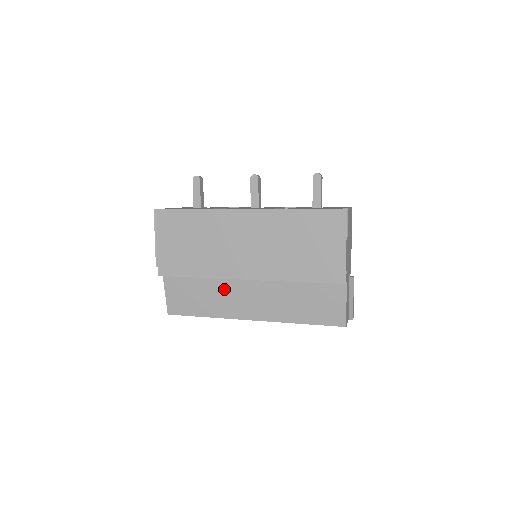
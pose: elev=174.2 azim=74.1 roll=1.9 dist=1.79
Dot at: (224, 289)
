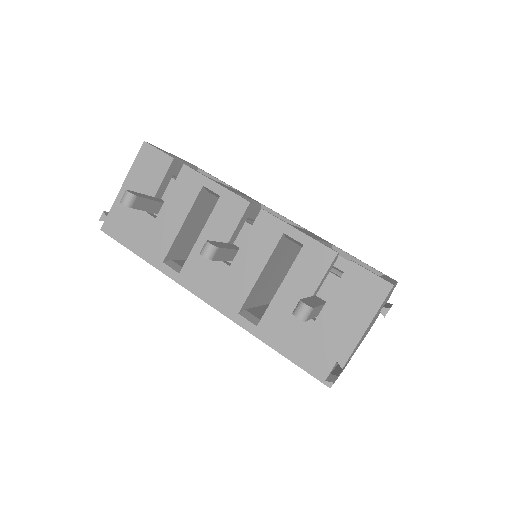
Dot at: occluded
